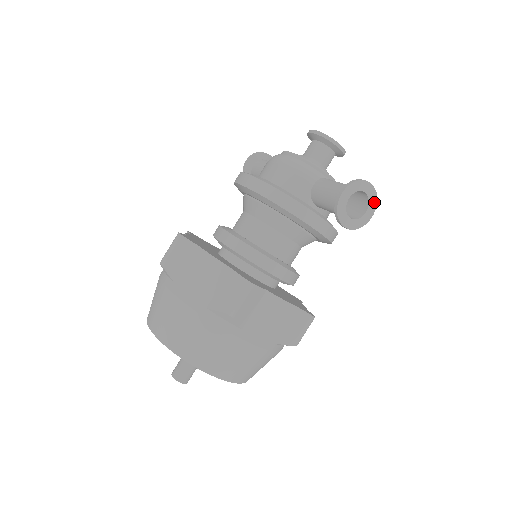
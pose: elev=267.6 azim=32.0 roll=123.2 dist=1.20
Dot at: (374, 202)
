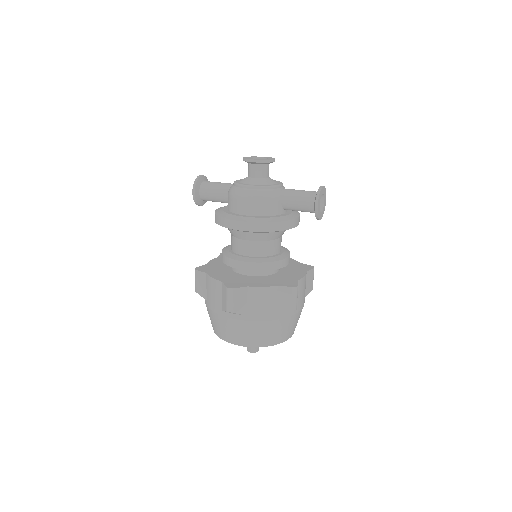
Dot at: (325, 193)
